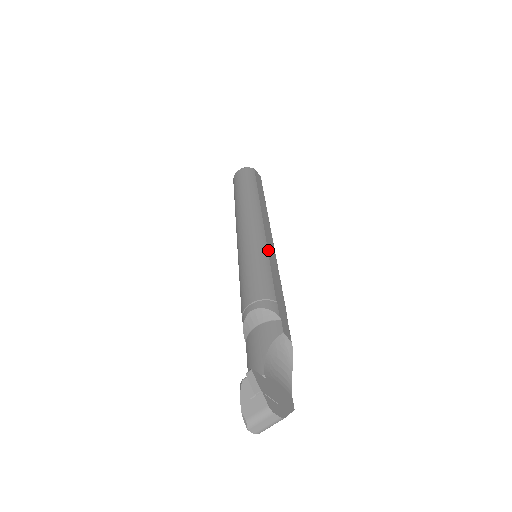
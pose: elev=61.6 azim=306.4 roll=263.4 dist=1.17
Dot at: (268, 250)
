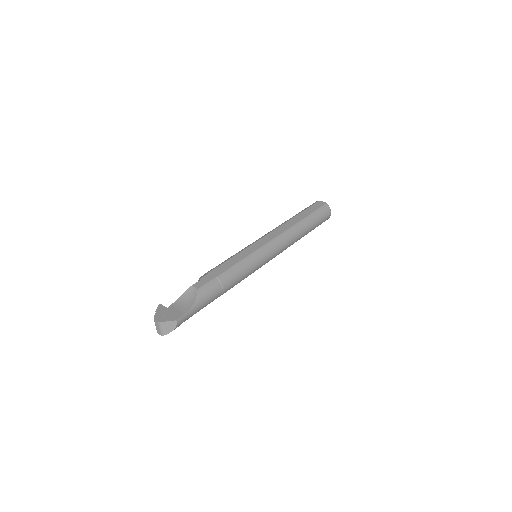
Dot at: (246, 249)
